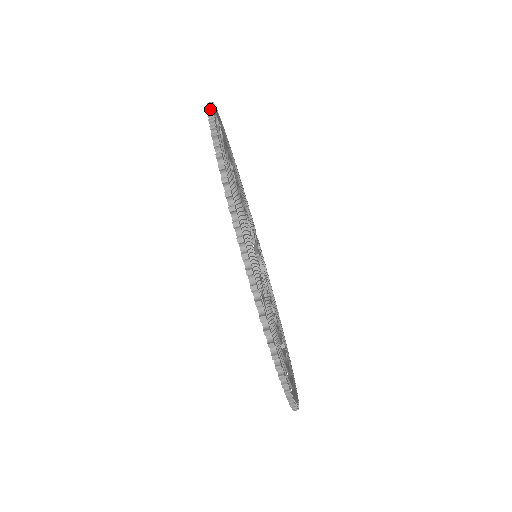
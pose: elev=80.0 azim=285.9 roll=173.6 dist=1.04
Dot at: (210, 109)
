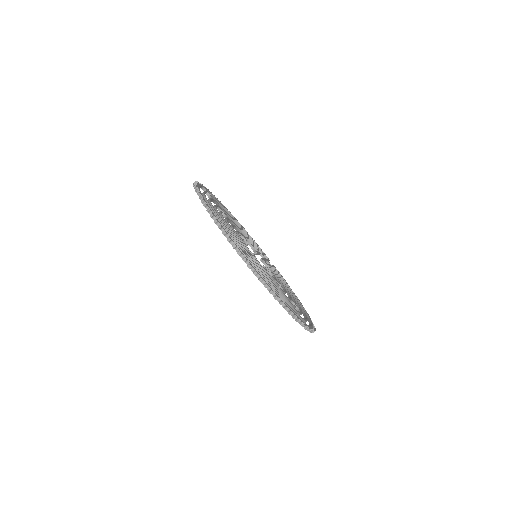
Dot at: occluded
